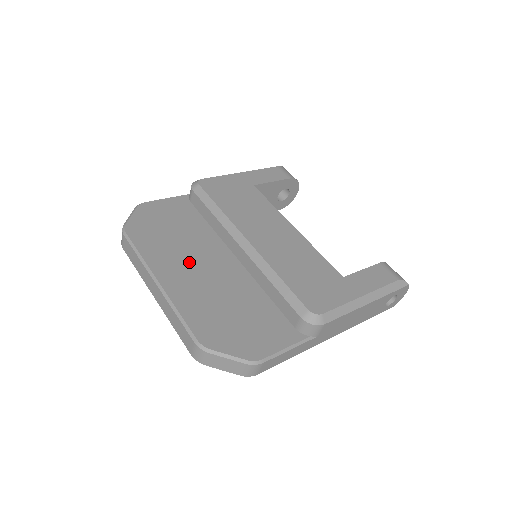
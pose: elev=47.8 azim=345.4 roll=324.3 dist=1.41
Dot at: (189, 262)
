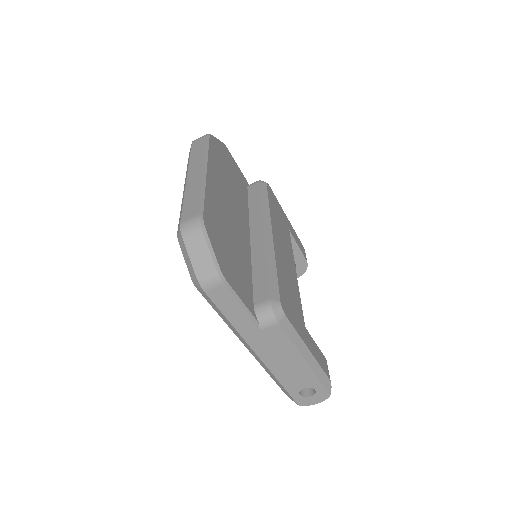
Dot at: (227, 194)
